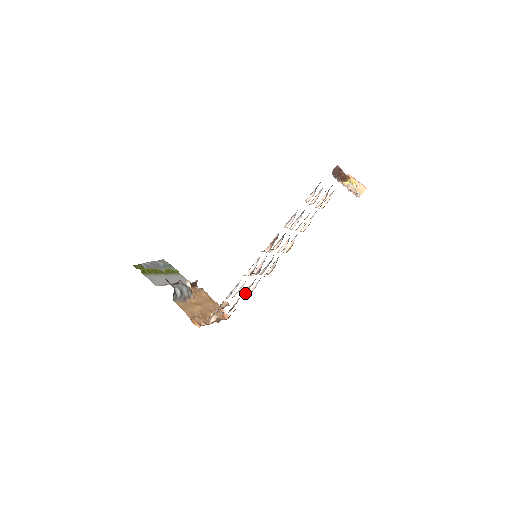
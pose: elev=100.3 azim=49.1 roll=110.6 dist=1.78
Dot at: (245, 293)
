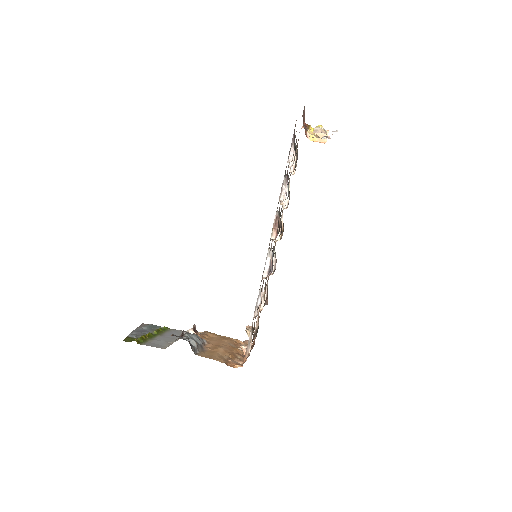
Dot at: (262, 305)
